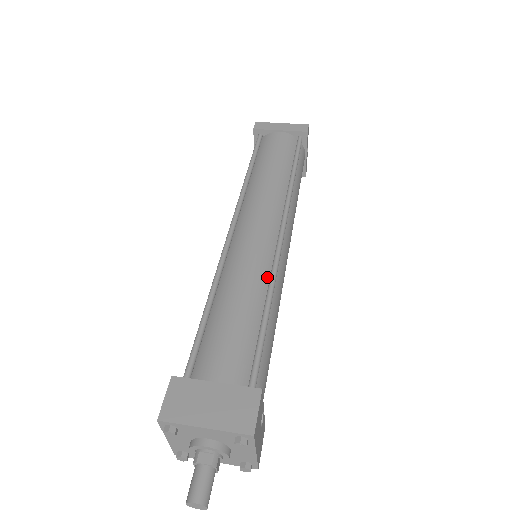
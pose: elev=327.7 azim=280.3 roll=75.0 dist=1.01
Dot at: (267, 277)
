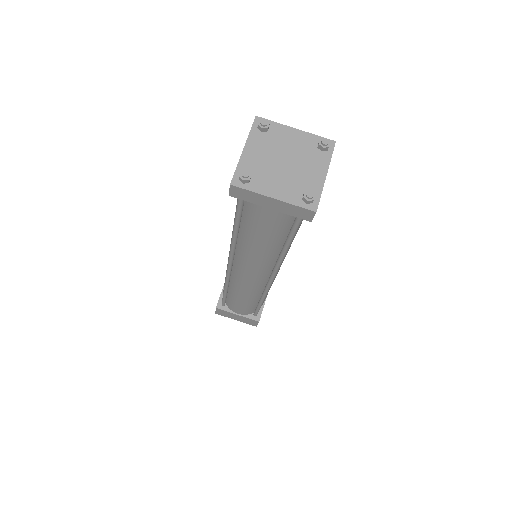
Dot at: (261, 292)
